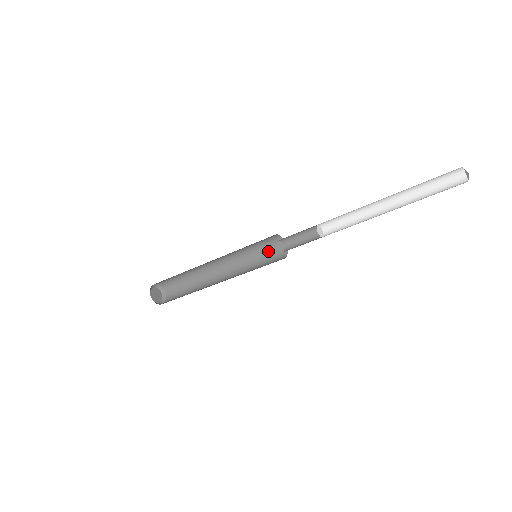
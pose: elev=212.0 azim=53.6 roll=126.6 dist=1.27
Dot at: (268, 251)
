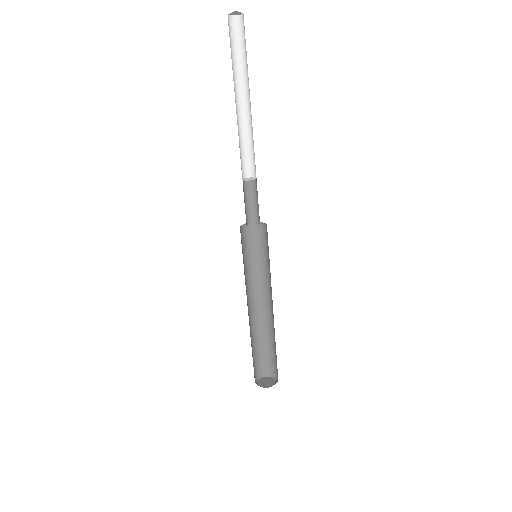
Dot at: (265, 244)
